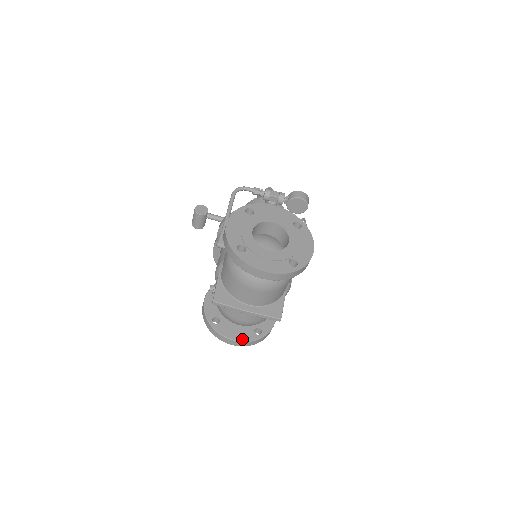
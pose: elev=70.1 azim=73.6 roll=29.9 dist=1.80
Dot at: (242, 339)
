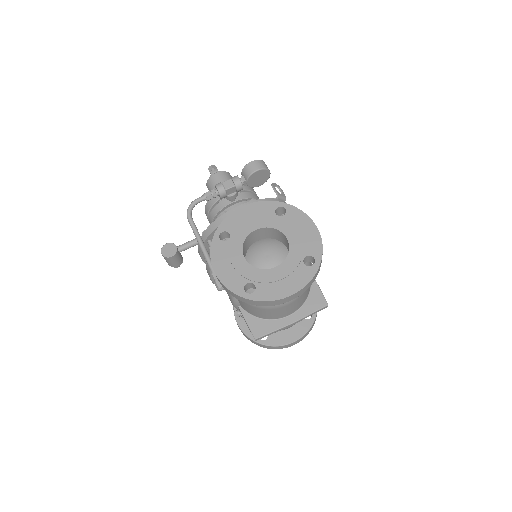
Dot at: (299, 335)
